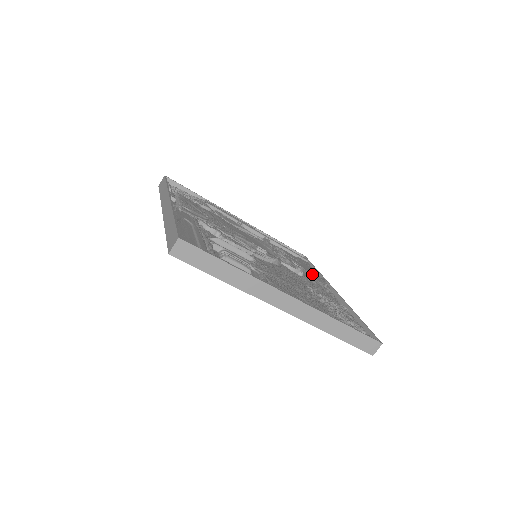
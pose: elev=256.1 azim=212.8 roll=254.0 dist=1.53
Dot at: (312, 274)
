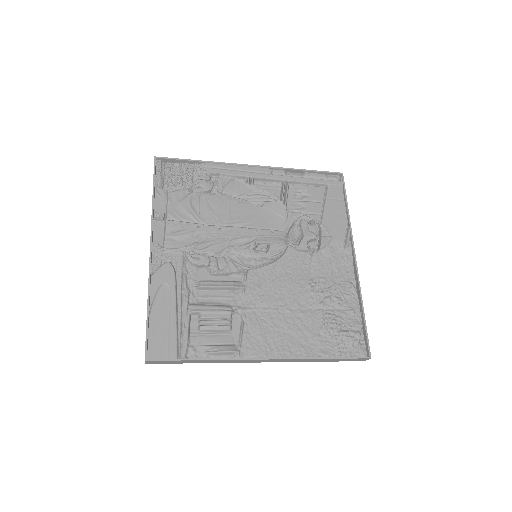
Dot at: (333, 231)
